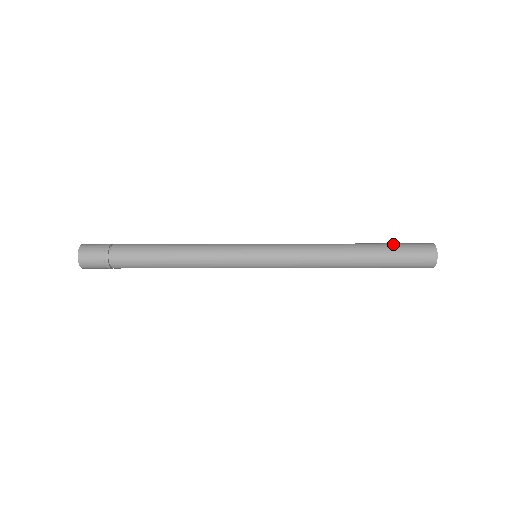
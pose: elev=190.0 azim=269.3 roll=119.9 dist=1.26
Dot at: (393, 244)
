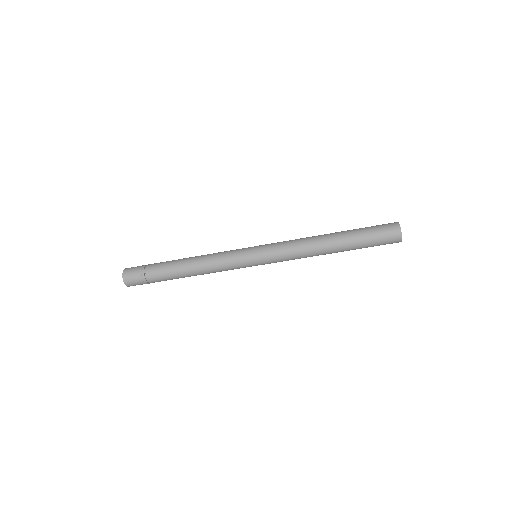
Dot at: (364, 229)
